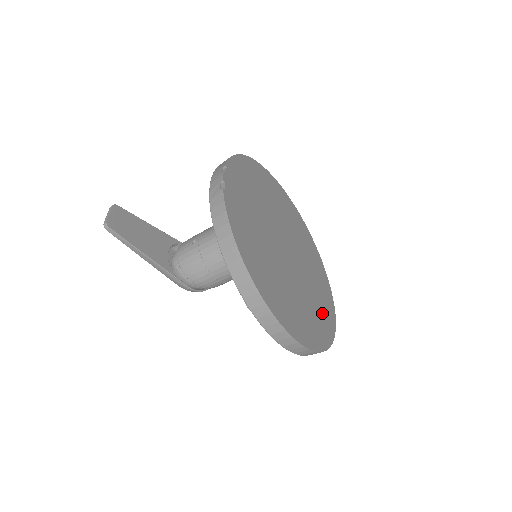
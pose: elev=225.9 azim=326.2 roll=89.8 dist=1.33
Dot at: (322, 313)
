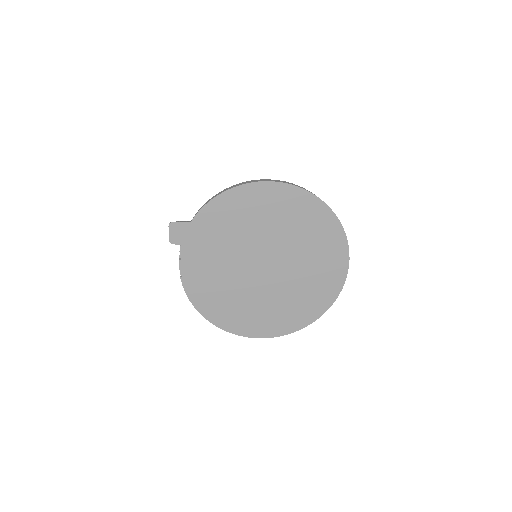
Dot at: (317, 291)
